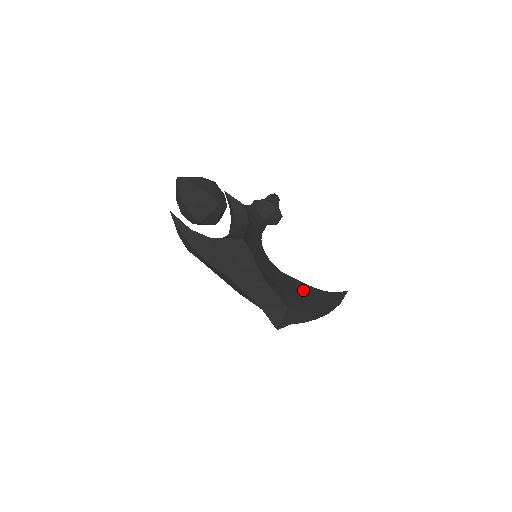
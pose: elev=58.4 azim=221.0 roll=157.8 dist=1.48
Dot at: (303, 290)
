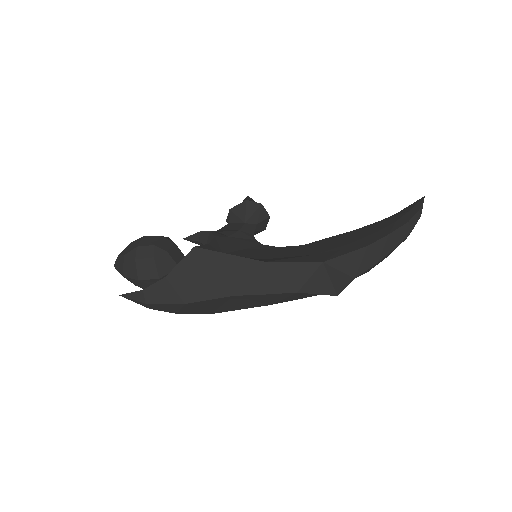
Dot at: (347, 237)
